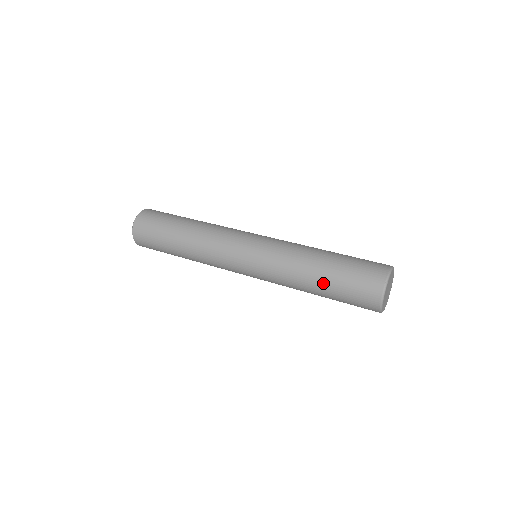
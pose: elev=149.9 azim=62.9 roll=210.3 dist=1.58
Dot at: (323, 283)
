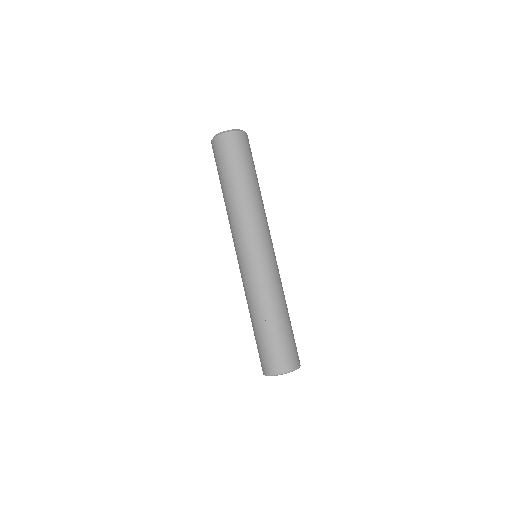
Dot at: occluded
